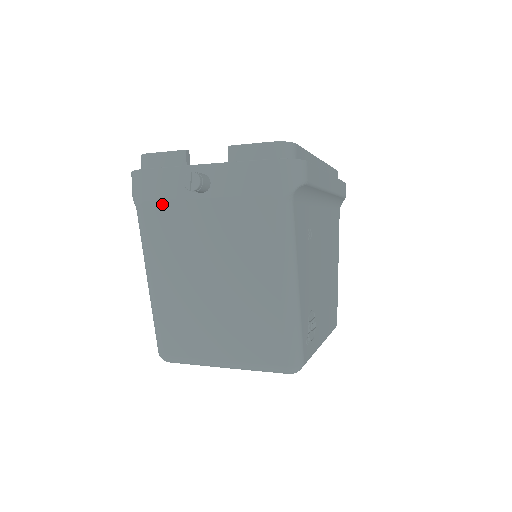
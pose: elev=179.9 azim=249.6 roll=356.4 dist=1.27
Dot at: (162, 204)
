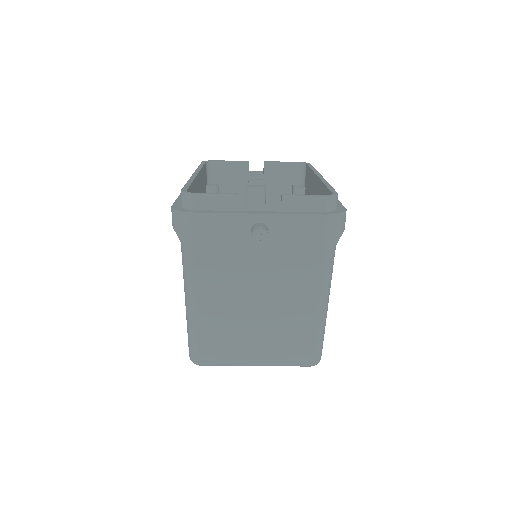
Dot at: (215, 246)
